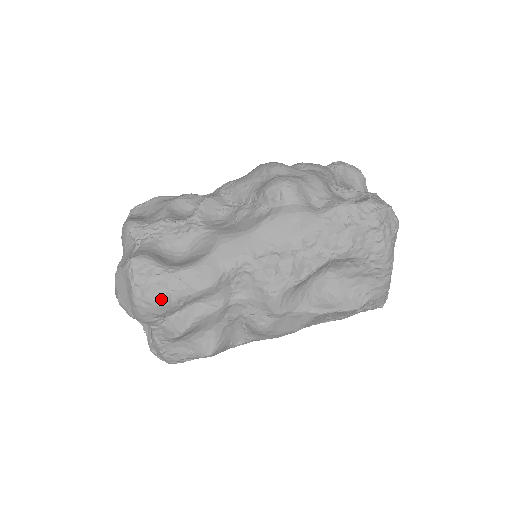
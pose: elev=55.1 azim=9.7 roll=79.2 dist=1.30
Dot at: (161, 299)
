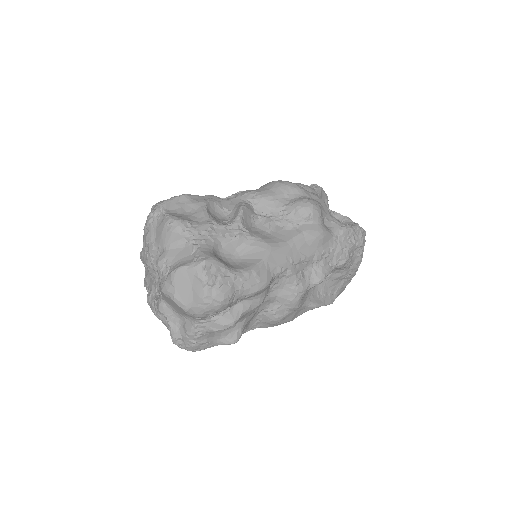
Dot at: (229, 298)
